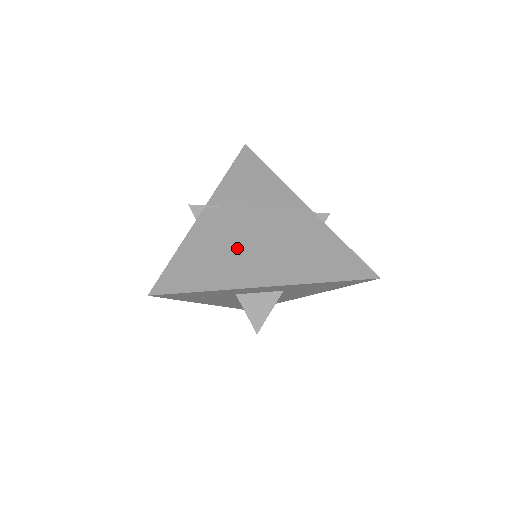
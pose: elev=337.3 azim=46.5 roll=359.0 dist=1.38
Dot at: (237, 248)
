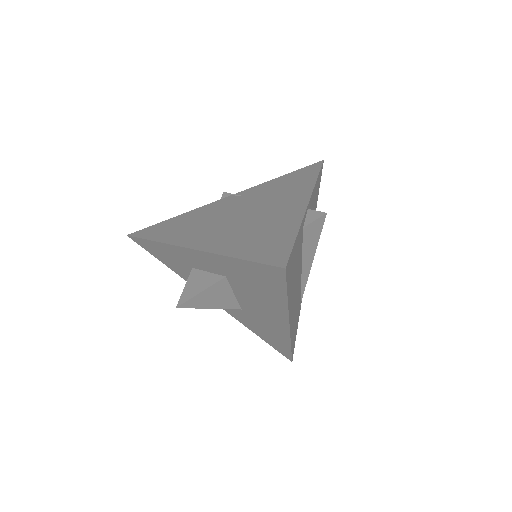
Dot at: (211, 221)
